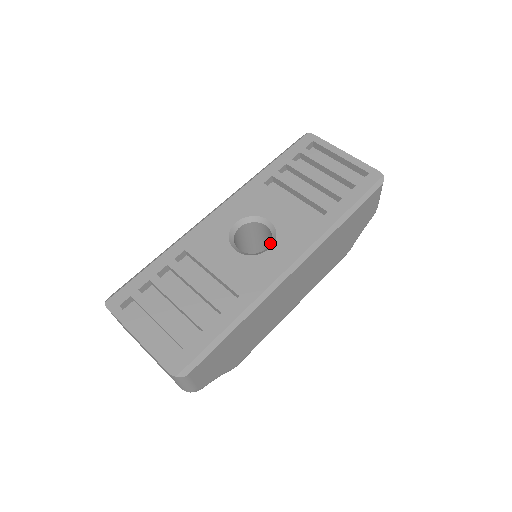
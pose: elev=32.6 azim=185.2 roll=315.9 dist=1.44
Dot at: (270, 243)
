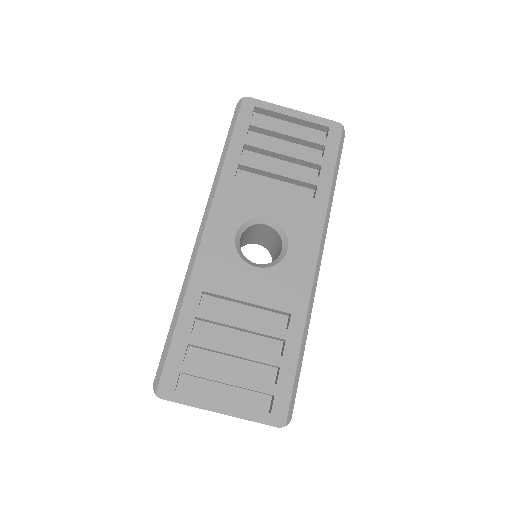
Dot at: (282, 242)
